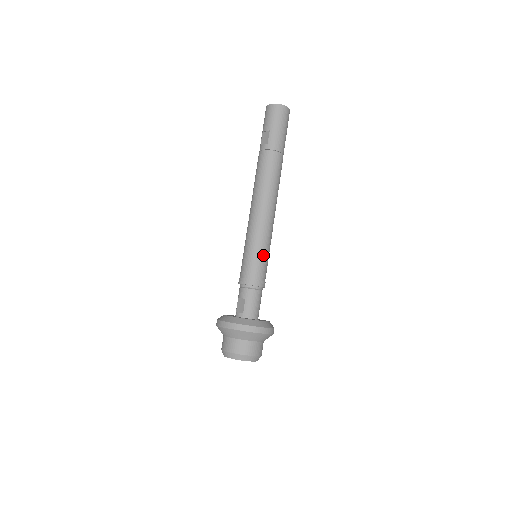
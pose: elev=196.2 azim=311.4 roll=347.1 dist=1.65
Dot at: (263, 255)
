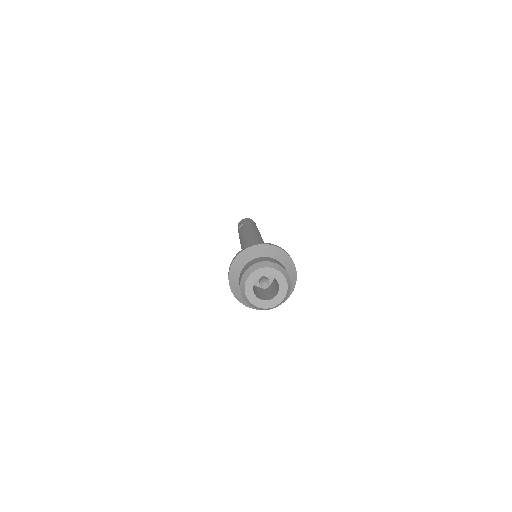
Dot at: occluded
